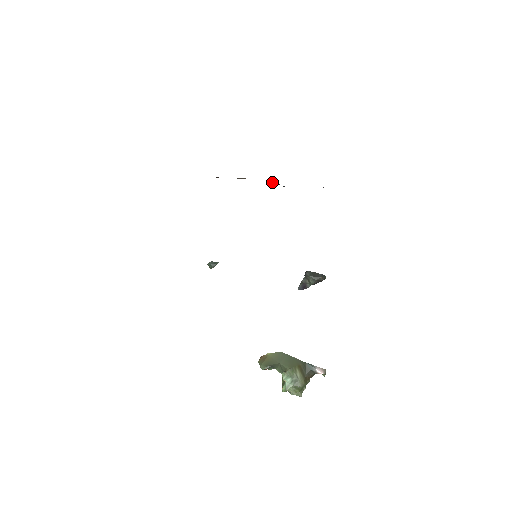
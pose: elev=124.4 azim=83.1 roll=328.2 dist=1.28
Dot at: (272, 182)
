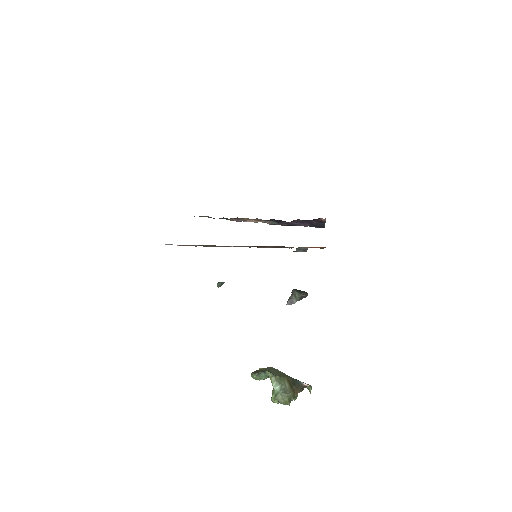
Dot at: (269, 223)
